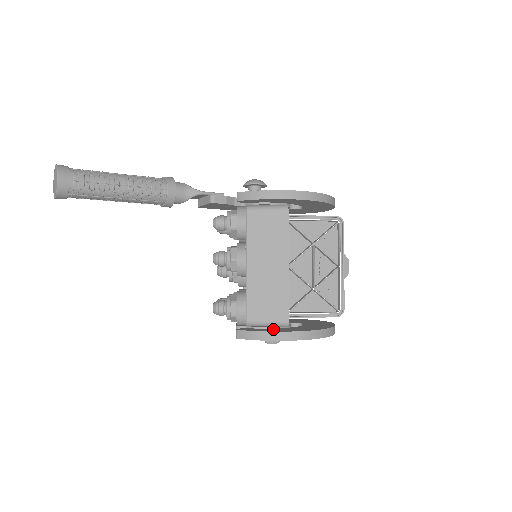
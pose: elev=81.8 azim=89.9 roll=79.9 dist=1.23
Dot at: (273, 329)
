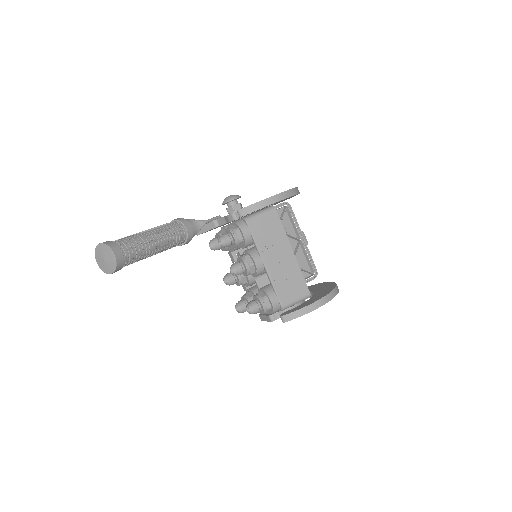
Dot at: (305, 303)
